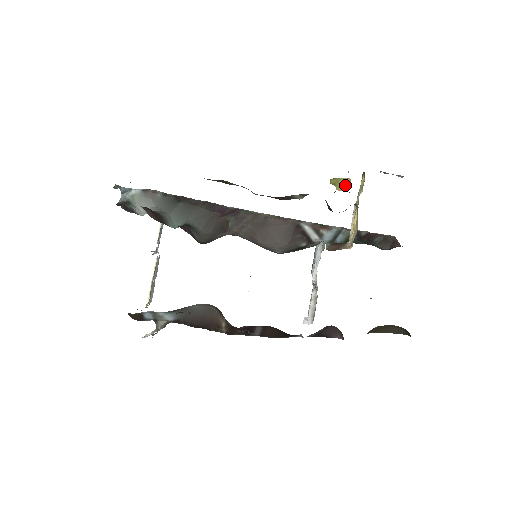
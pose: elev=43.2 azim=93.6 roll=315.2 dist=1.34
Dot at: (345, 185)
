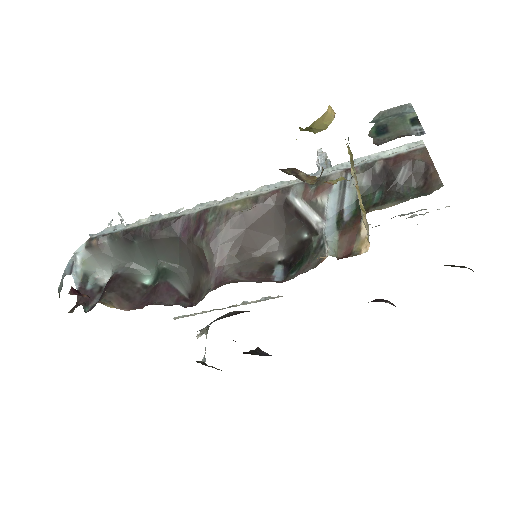
Dot at: (324, 123)
